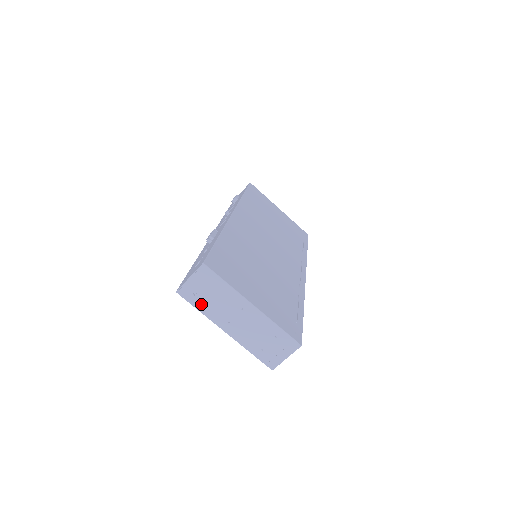
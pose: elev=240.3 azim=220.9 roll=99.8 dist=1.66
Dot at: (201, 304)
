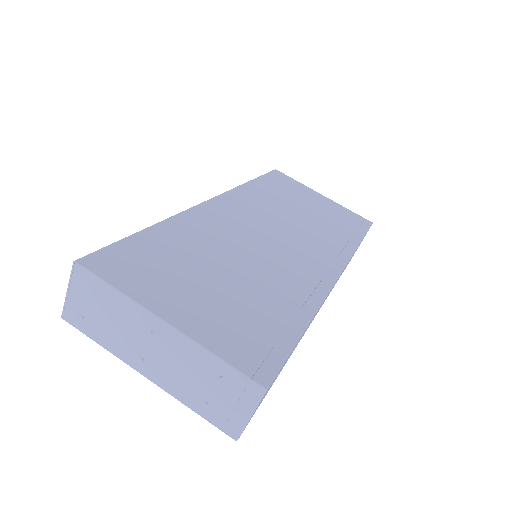
Dot at: (97, 332)
